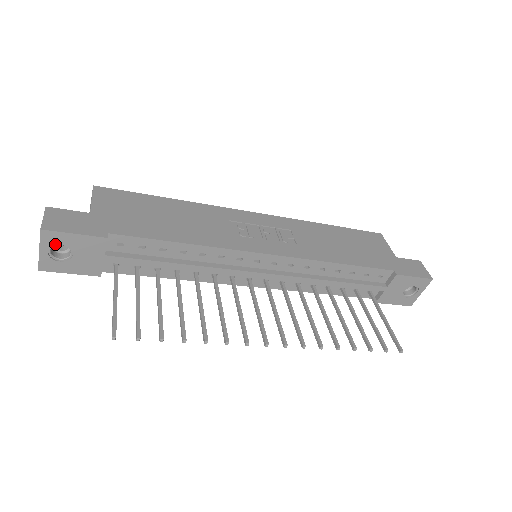
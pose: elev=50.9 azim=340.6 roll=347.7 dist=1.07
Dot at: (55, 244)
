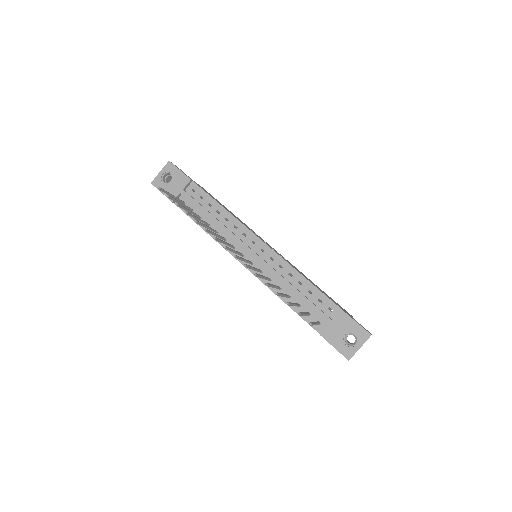
Dot at: (168, 172)
